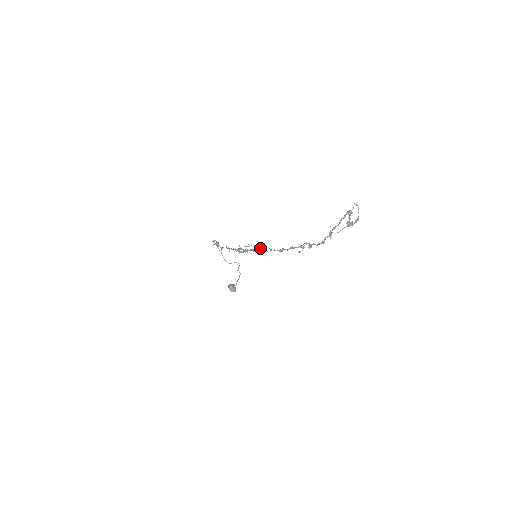
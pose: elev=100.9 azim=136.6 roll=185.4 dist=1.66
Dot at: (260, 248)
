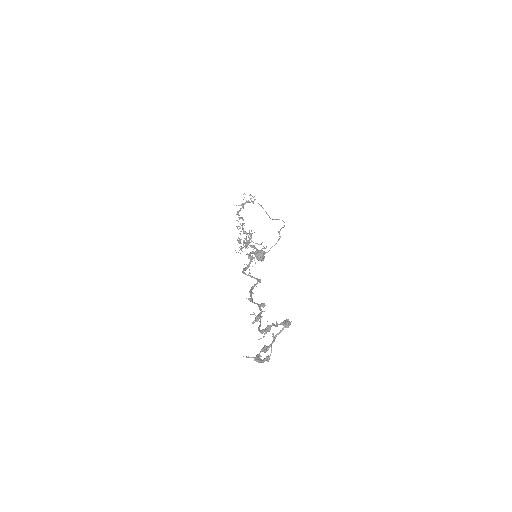
Dot at: (249, 258)
